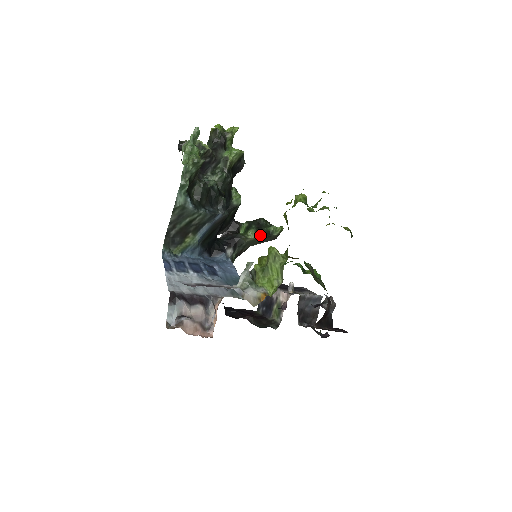
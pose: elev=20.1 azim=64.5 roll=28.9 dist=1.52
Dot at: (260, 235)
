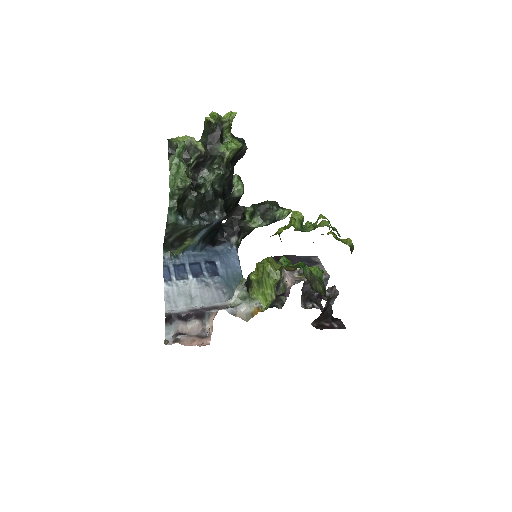
Dot at: (265, 223)
